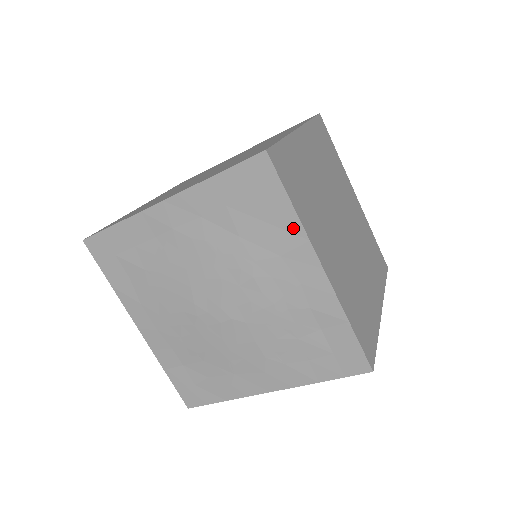
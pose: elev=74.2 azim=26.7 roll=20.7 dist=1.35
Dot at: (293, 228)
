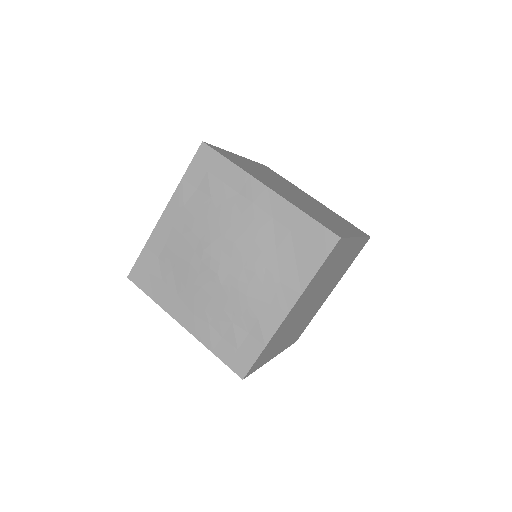
Dot at: (303, 280)
